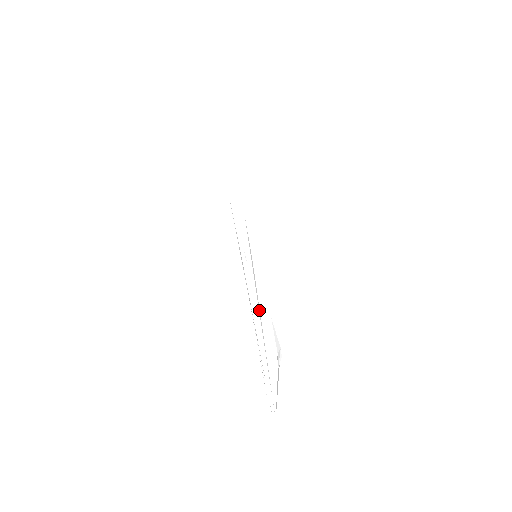
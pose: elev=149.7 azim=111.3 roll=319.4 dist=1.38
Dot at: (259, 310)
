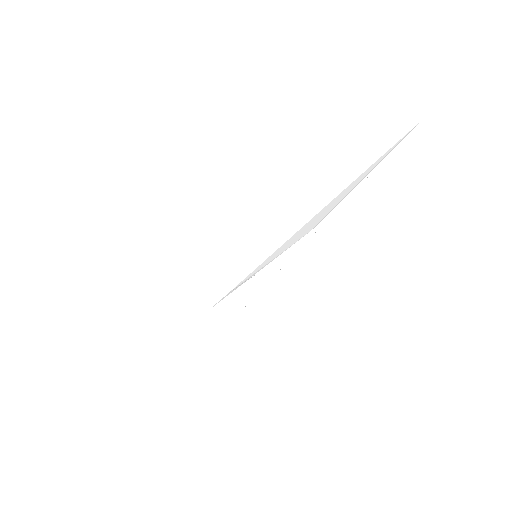
Dot at: (293, 238)
